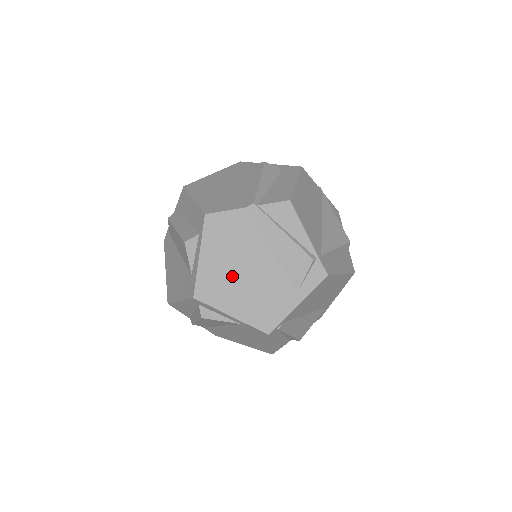
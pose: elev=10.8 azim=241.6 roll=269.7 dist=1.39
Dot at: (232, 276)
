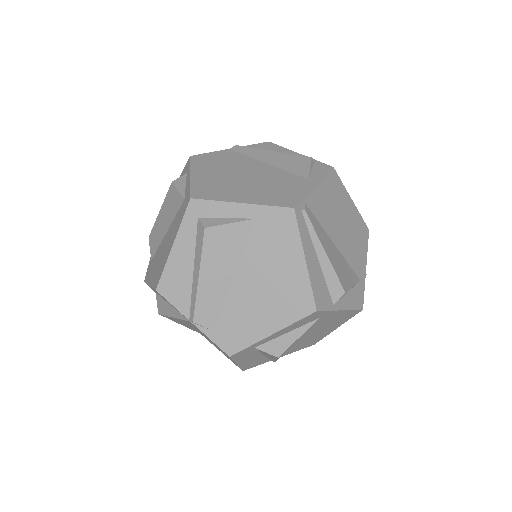
Dot at: (231, 180)
